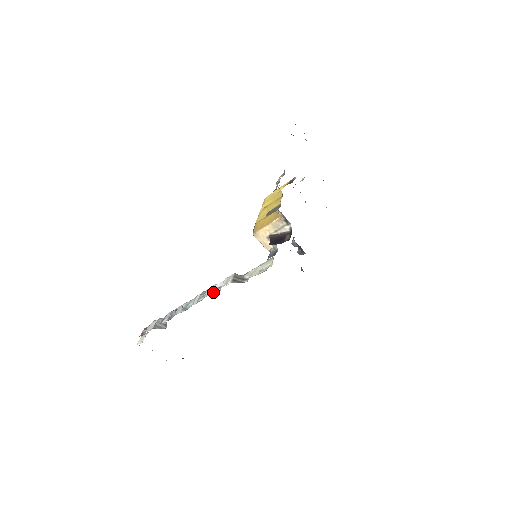
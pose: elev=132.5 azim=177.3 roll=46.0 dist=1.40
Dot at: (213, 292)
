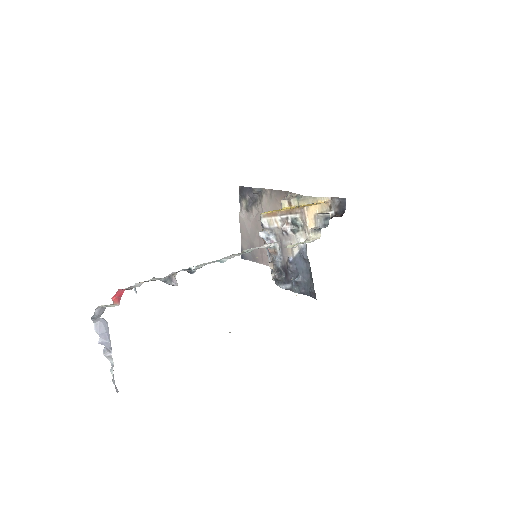
Dot at: occluded
